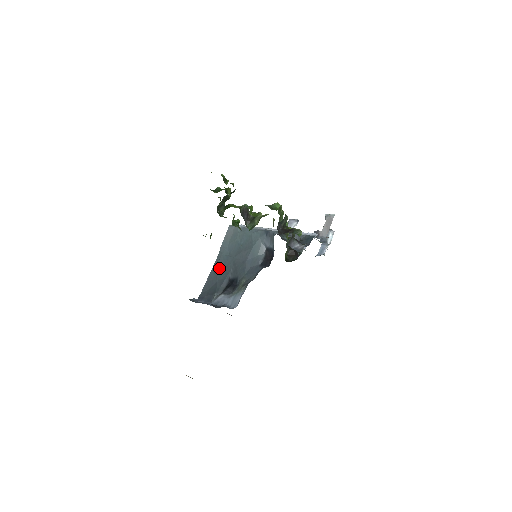
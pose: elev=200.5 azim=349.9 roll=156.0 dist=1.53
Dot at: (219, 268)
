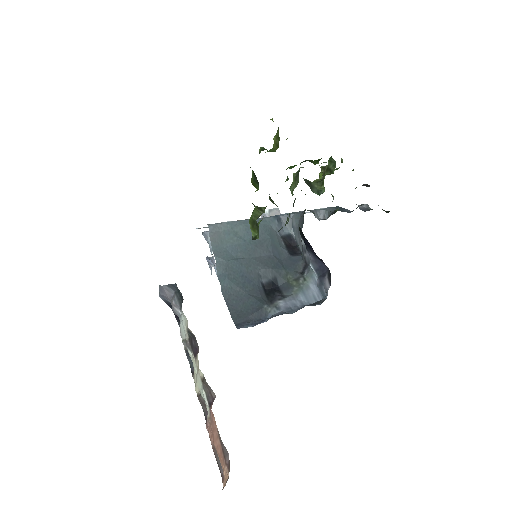
Dot at: (236, 278)
